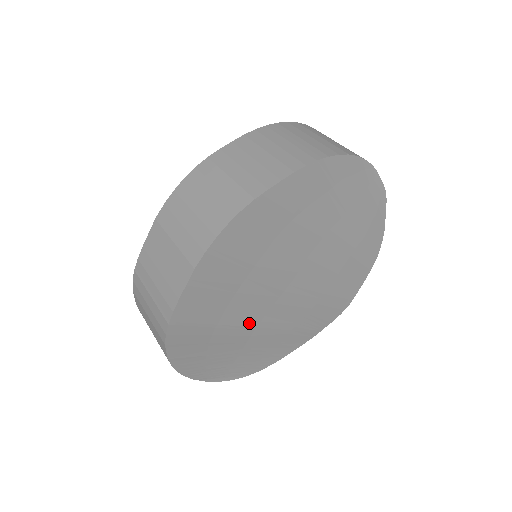
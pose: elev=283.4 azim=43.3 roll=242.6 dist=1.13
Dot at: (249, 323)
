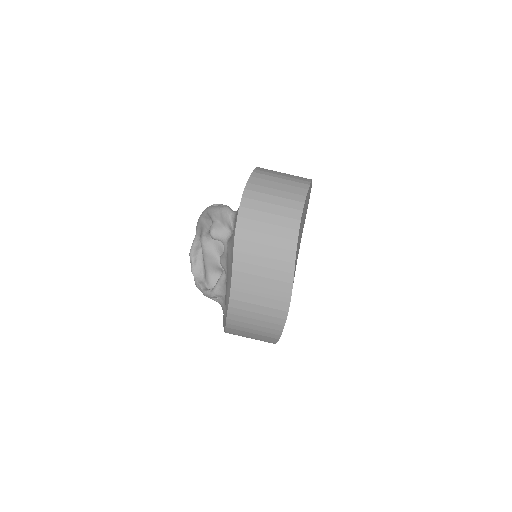
Dot at: occluded
